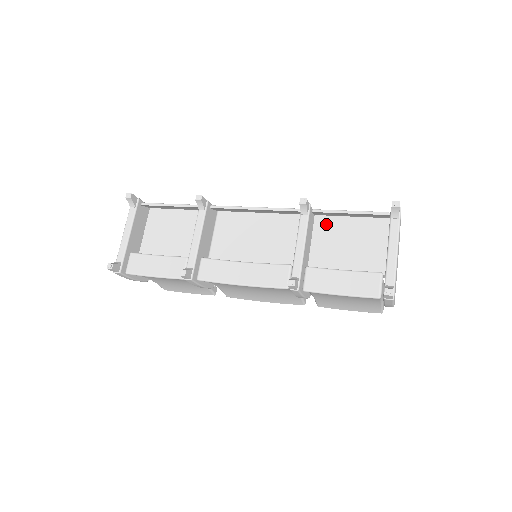
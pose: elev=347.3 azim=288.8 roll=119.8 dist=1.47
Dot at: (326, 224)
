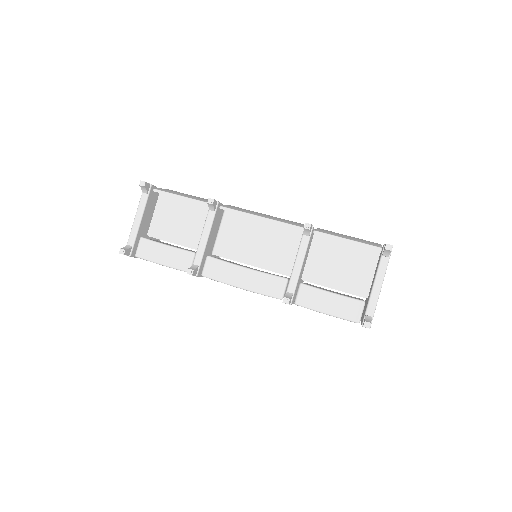
Dot at: (324, 242)
